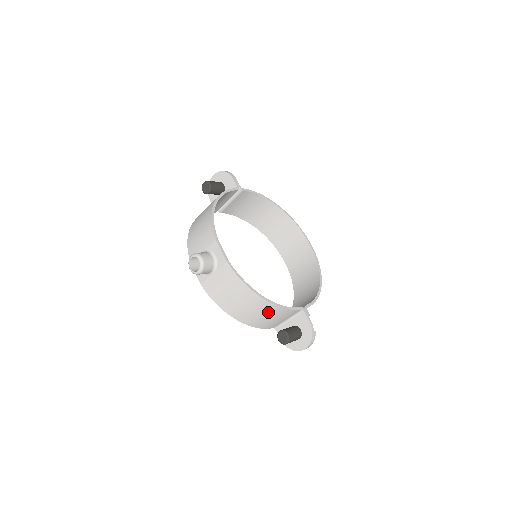
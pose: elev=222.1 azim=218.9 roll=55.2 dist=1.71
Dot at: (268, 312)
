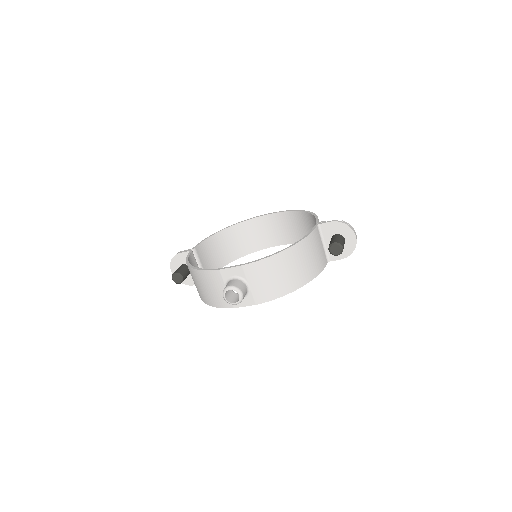
Dot at: (306, 252)
